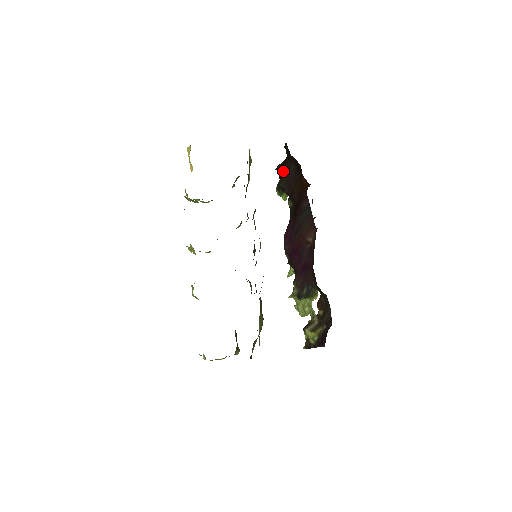
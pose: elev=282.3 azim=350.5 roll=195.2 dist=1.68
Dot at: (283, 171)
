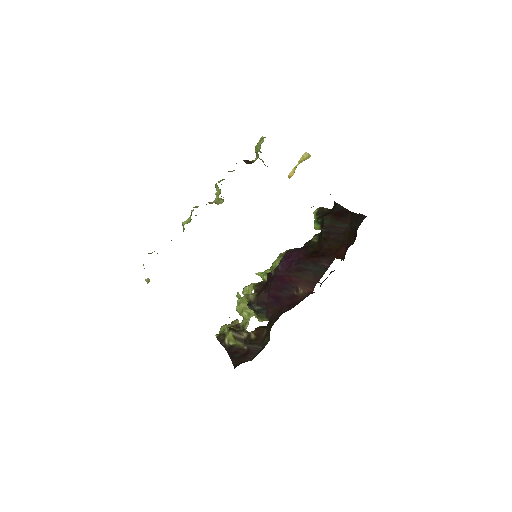
Dot at: (338, 214)
